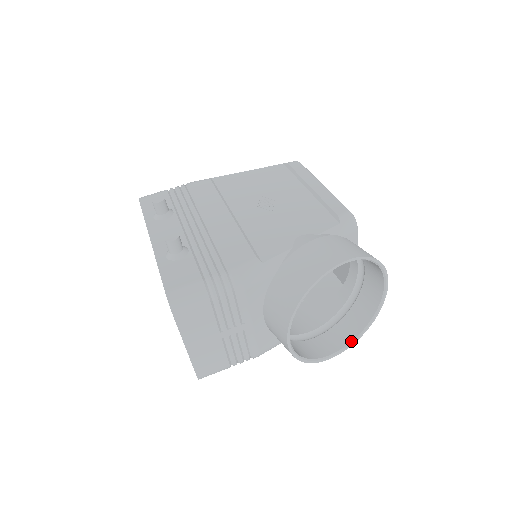
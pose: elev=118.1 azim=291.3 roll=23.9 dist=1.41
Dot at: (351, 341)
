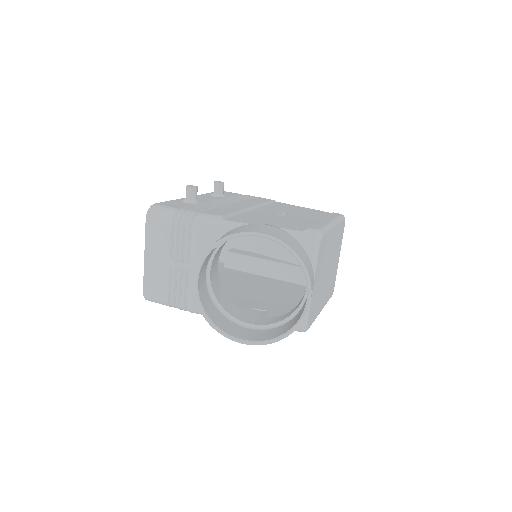
Dot at: (259, 340)
